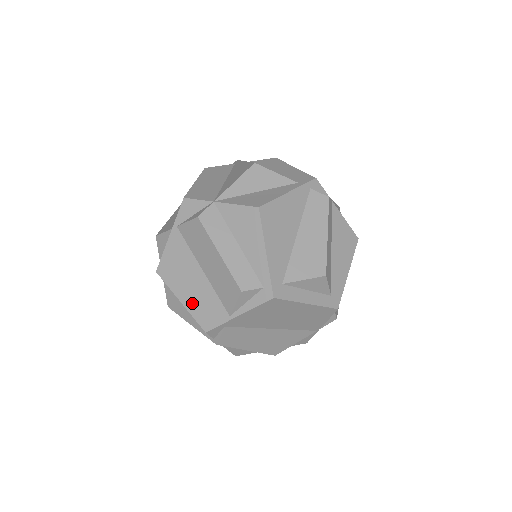
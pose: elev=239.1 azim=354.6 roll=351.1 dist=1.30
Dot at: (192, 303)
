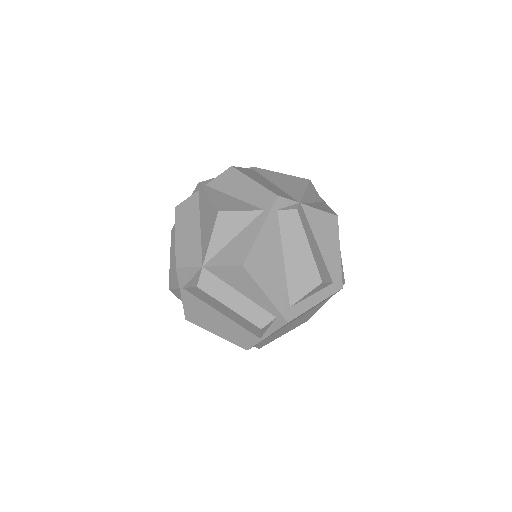
Dot at: (226, 335)
